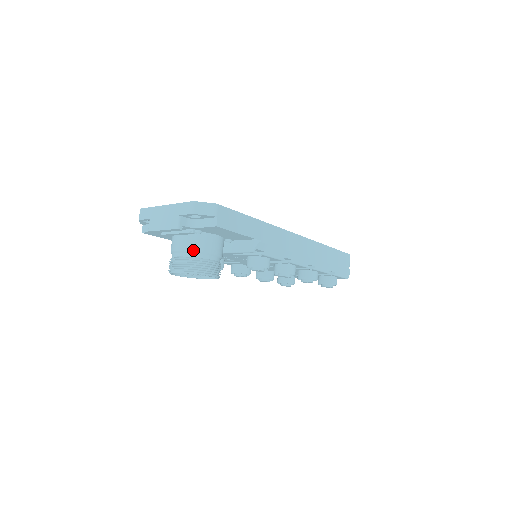
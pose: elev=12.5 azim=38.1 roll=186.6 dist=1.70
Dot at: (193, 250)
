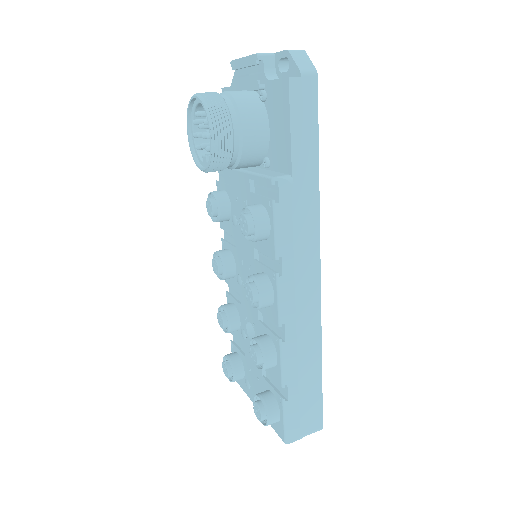
Dot at: (236, 99)
